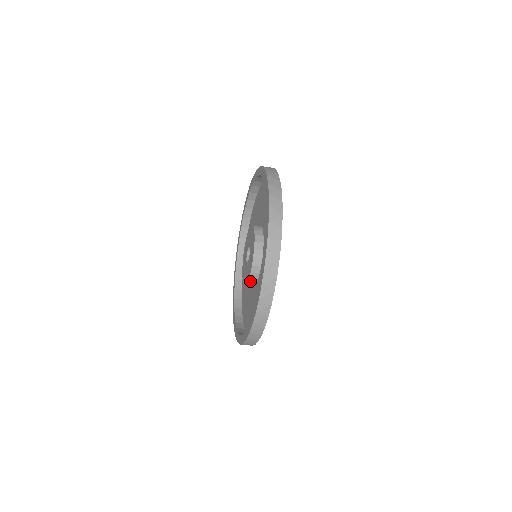
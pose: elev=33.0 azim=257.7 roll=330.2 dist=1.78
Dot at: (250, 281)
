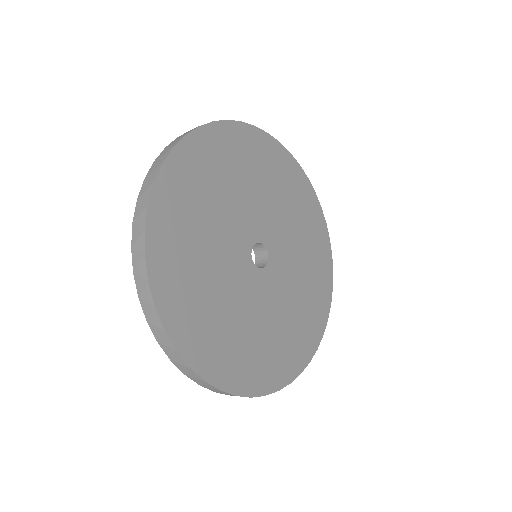
Dot at: occluded
